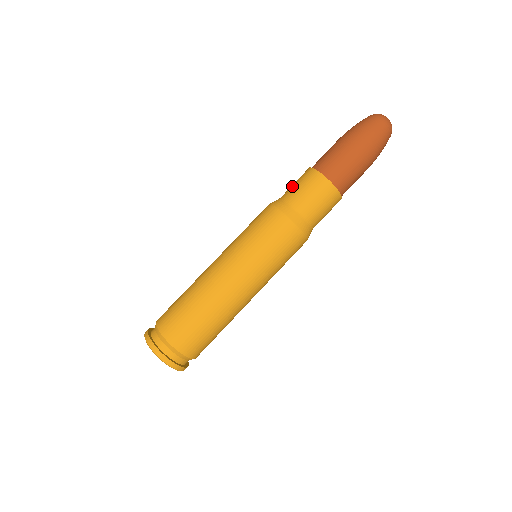
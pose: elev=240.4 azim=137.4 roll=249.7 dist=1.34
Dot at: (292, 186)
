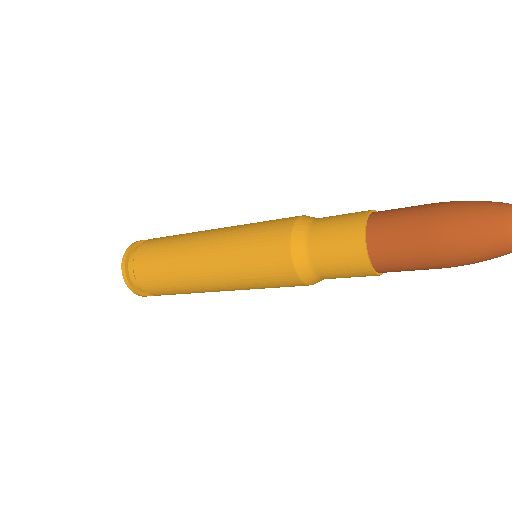
Dot at: occluded
